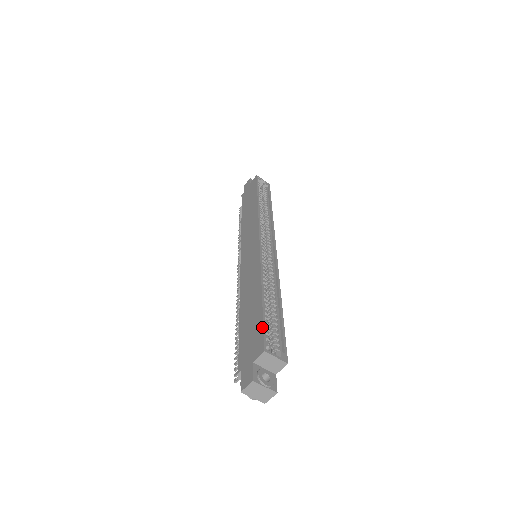
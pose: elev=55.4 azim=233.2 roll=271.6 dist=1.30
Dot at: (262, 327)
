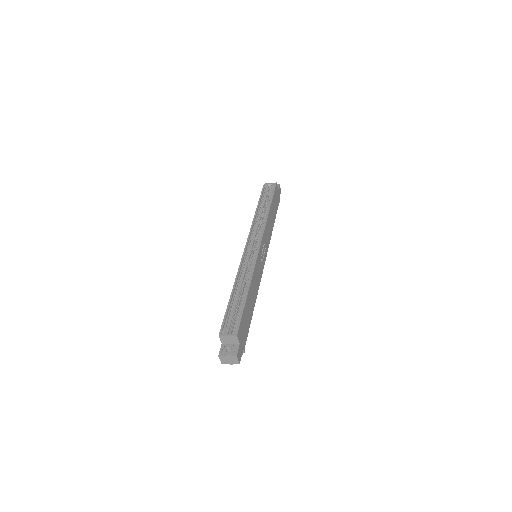
Dot at: (223, 319)
